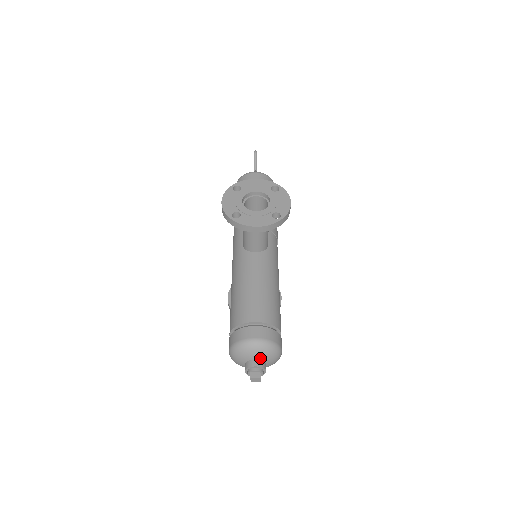
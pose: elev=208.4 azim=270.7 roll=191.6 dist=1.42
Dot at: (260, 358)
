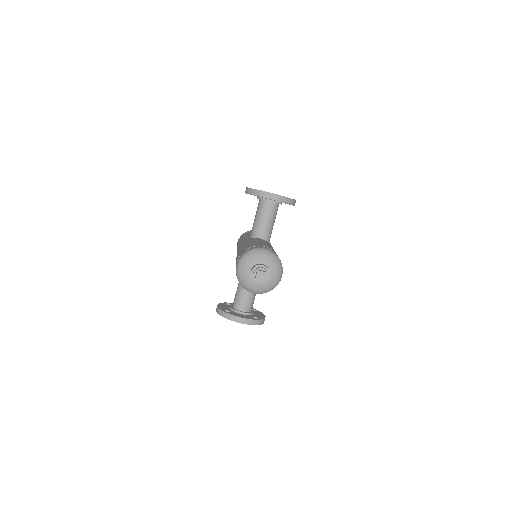
Dot at: (266, 265)
